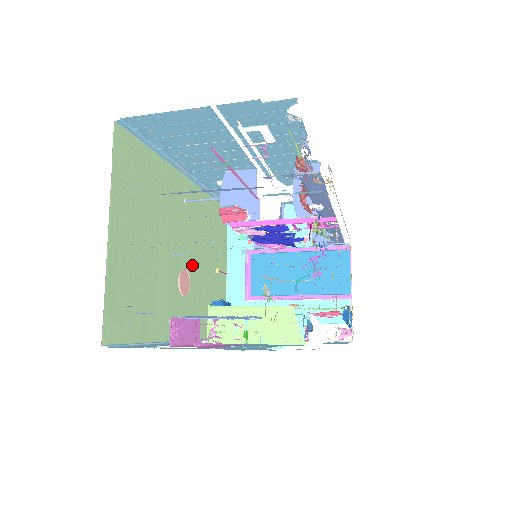
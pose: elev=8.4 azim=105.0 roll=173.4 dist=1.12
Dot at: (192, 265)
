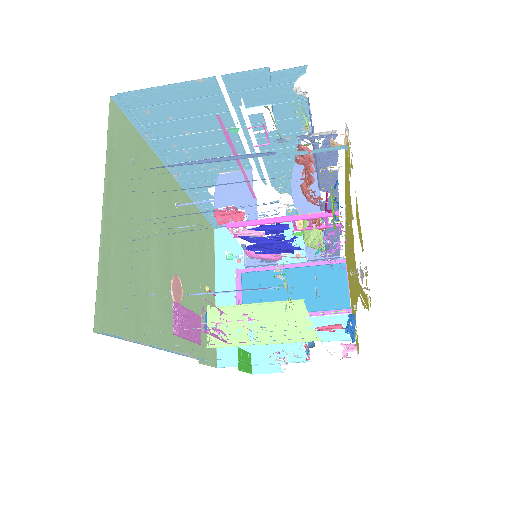
Dot at: (183, 274)
